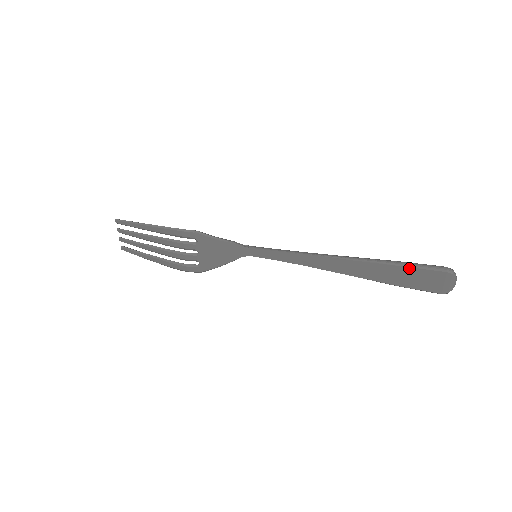
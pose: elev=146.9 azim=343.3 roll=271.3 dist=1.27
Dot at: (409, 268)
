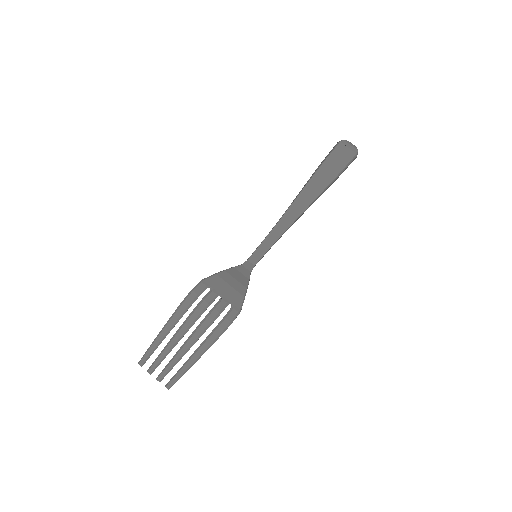
Dot at: (326, 160)
